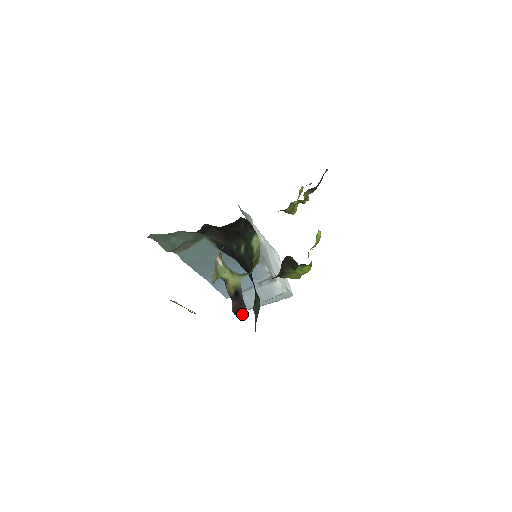
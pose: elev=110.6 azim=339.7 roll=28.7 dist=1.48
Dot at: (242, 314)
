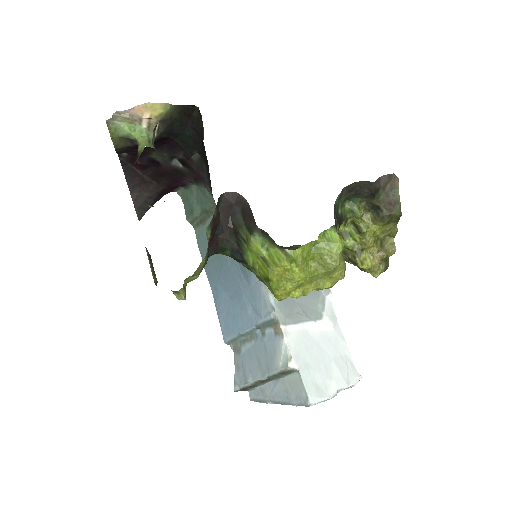
Dot at: occluded
